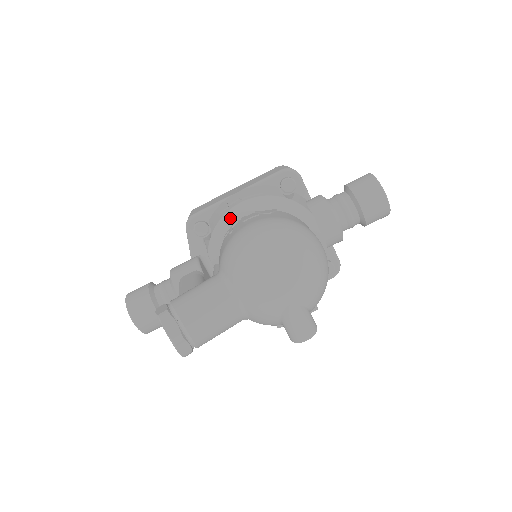
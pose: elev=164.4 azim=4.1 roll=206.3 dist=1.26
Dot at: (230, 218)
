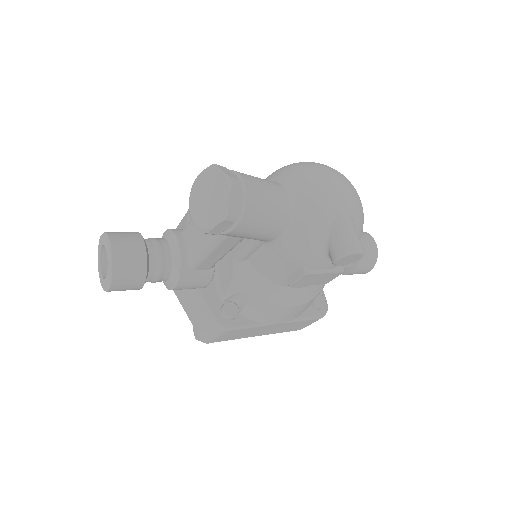
Dot at: occluded
